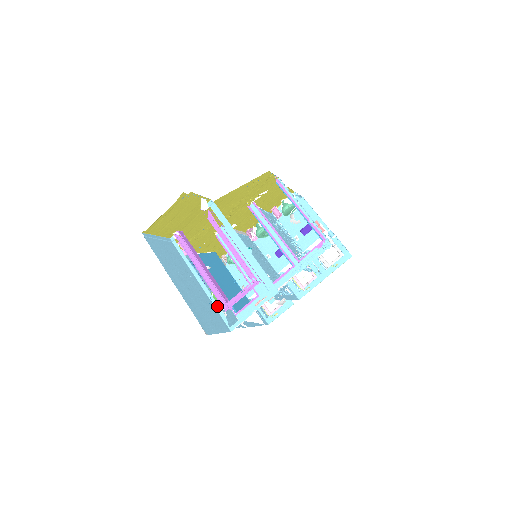
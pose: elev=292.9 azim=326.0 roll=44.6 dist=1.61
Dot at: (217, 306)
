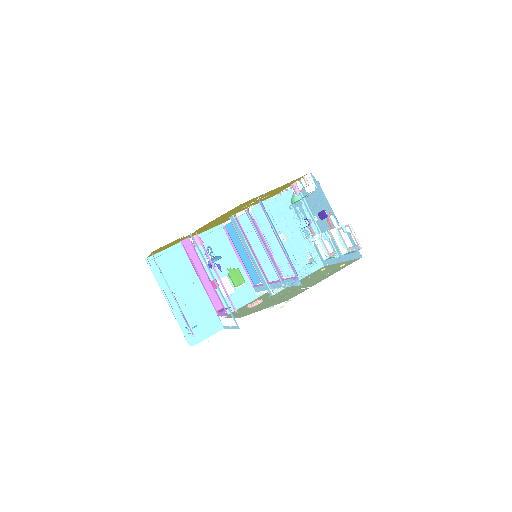
Dot at: occluded
